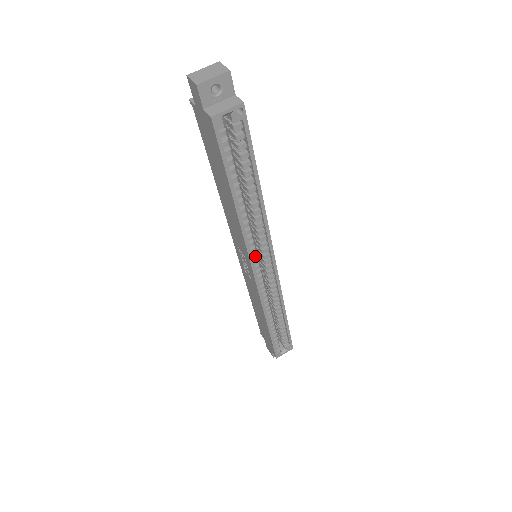
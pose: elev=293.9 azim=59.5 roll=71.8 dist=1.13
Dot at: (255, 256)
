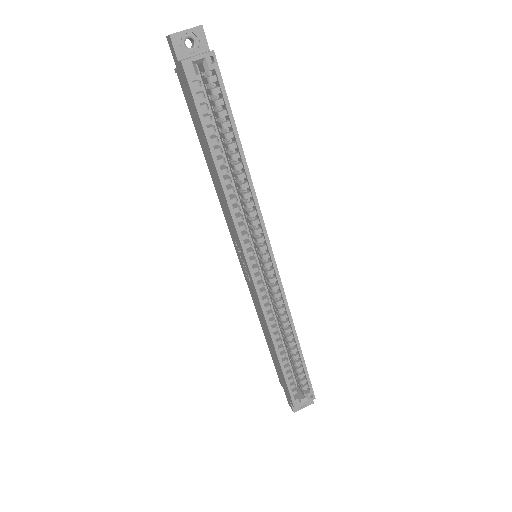
Dot at: (249, 245)
